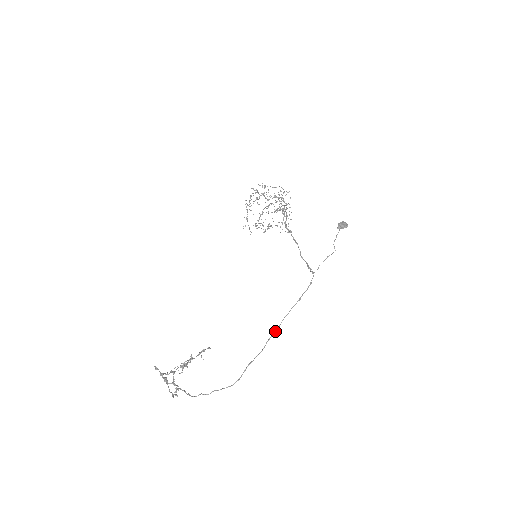
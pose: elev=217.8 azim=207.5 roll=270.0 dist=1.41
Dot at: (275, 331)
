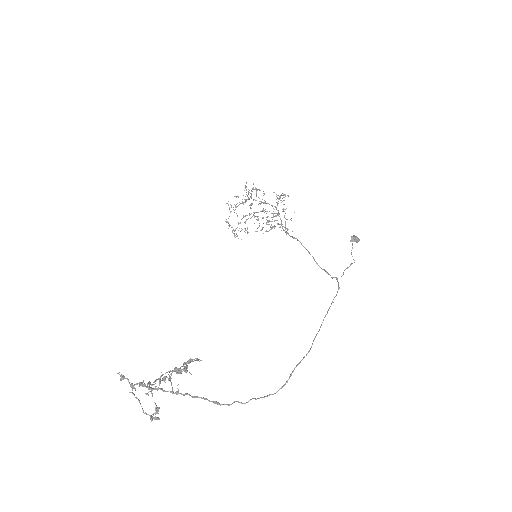
Dot at: (318, 331)
